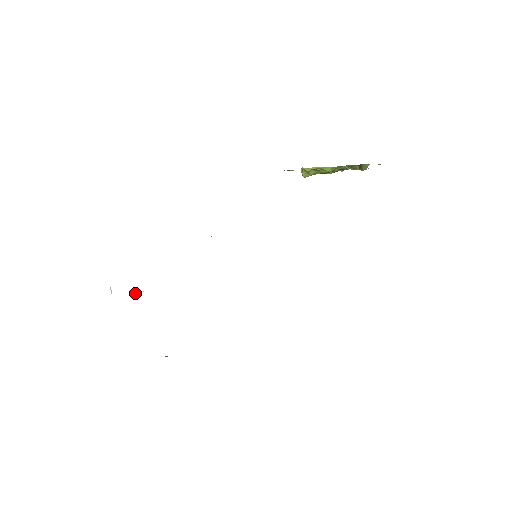
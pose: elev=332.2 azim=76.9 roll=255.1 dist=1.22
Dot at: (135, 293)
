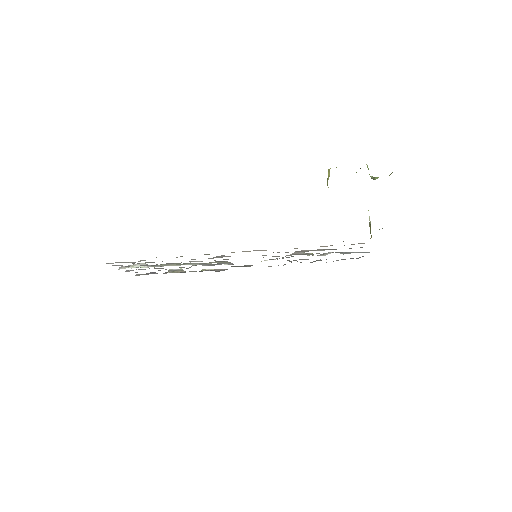
Dot at: occluded
